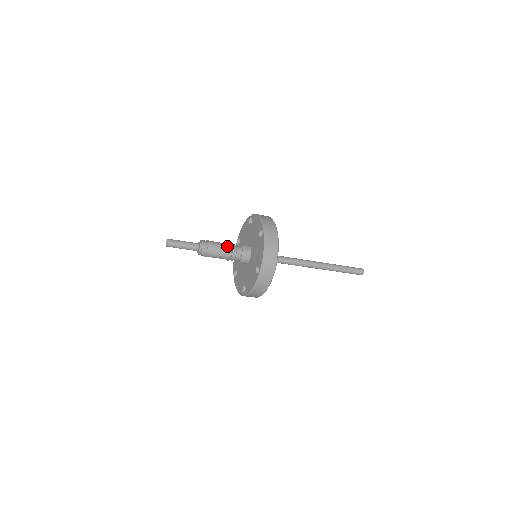
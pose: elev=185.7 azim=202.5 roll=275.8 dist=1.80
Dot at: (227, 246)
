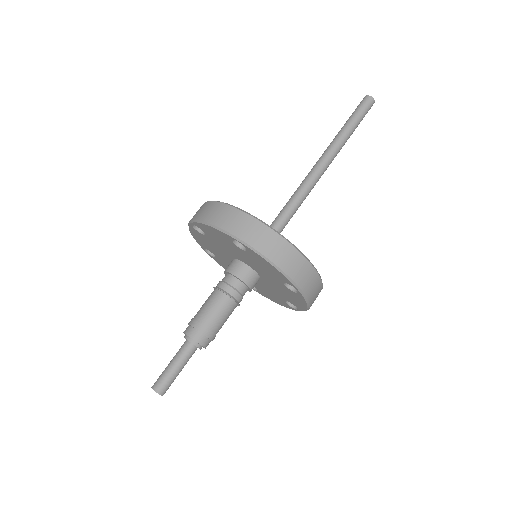
Dot at: (218, 299)
